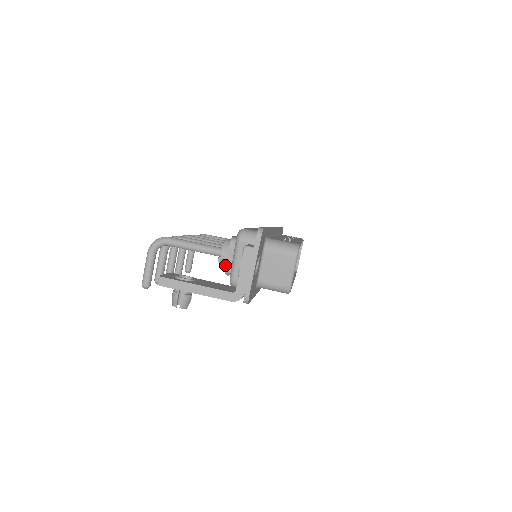
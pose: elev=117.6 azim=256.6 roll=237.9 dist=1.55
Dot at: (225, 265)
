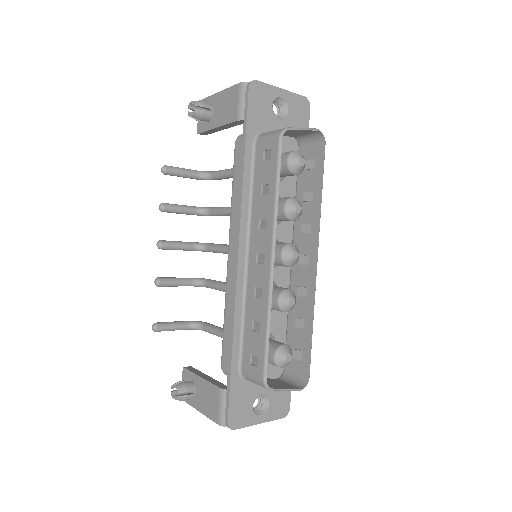
Dot at: occluded
